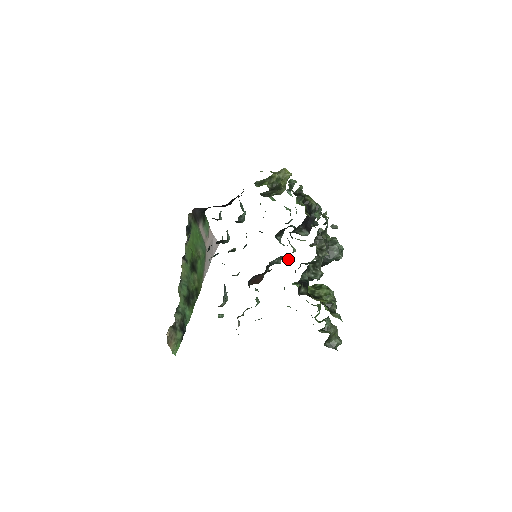
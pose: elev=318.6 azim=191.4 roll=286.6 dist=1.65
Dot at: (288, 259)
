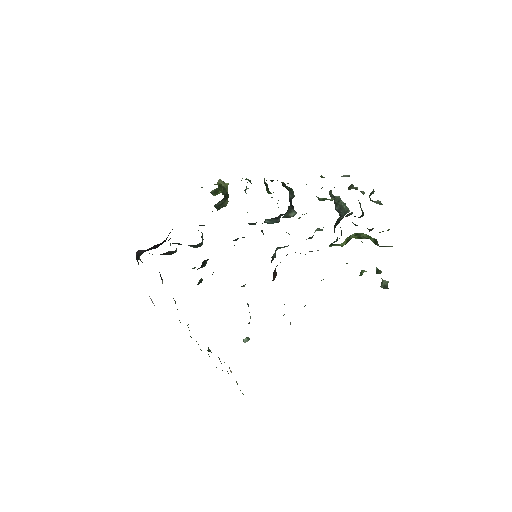
Dot at: (288, 245)
